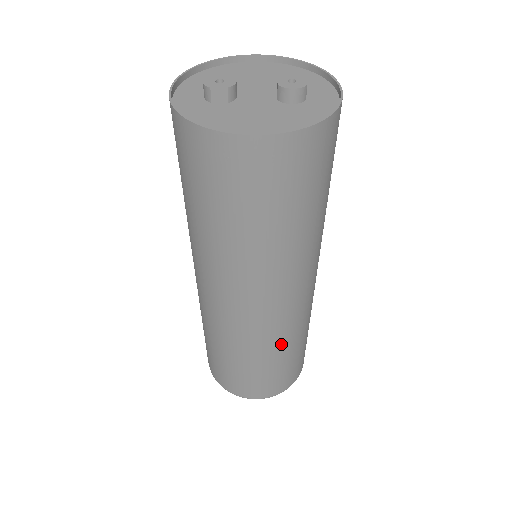
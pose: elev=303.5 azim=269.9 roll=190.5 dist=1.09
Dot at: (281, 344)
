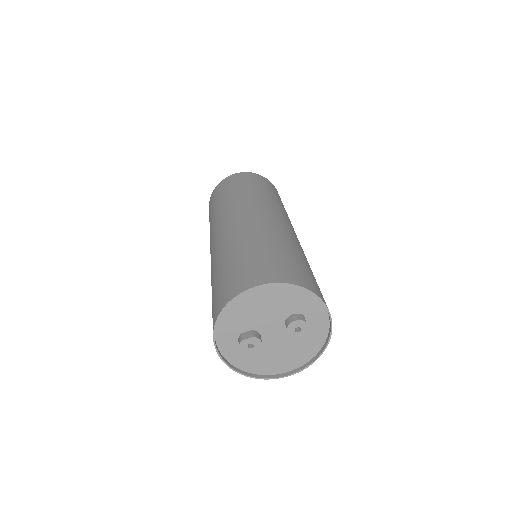
Dot at: occluded
